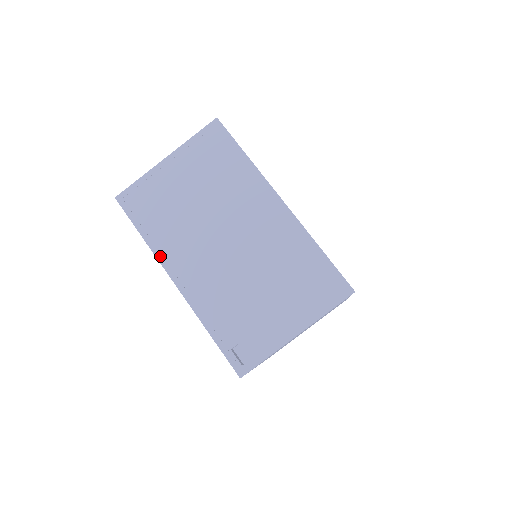
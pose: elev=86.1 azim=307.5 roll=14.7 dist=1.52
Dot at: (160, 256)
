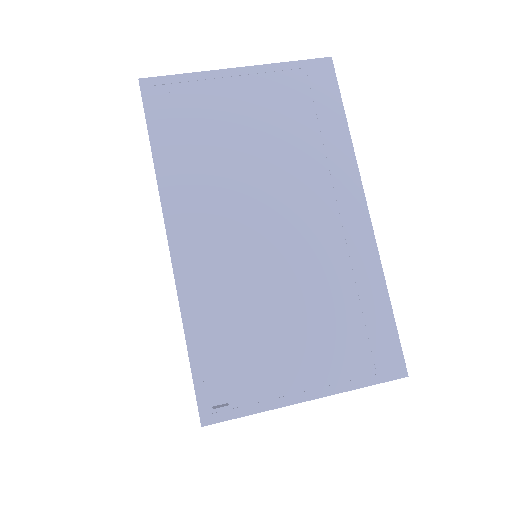
Dot at: (166, 195)
